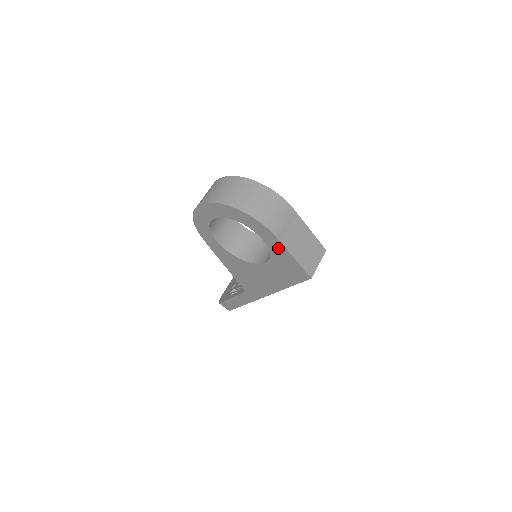
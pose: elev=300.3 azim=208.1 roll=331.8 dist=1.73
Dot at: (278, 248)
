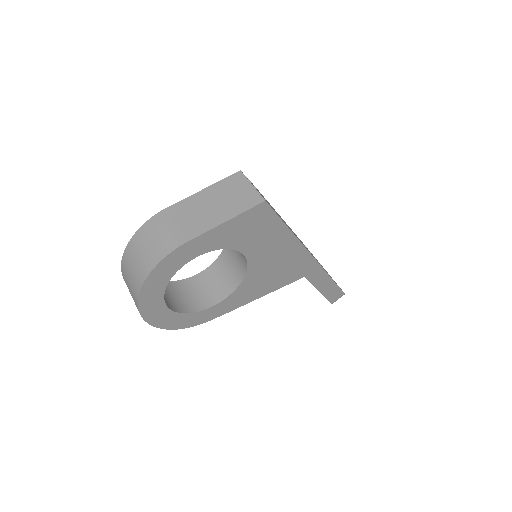
Dot at: (210, 240)
